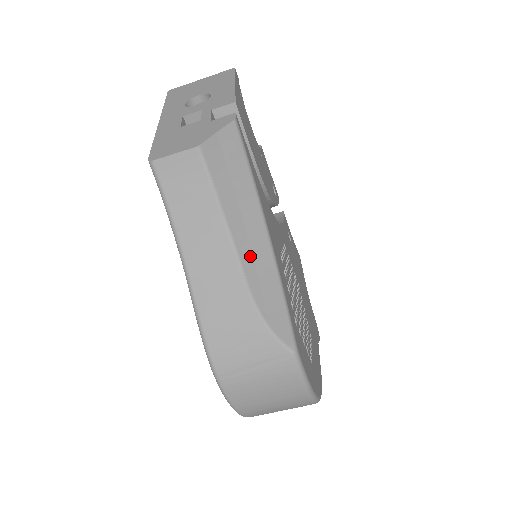
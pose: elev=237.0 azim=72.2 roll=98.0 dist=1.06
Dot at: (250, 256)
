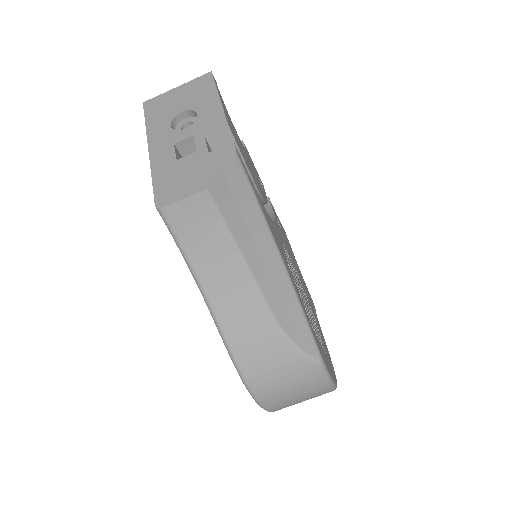
Dot at: (268, 282)
